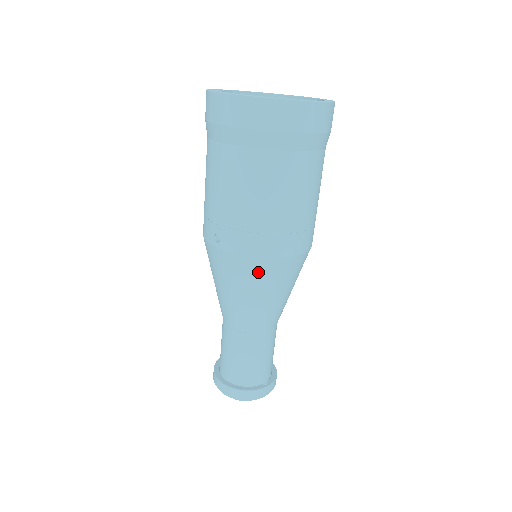
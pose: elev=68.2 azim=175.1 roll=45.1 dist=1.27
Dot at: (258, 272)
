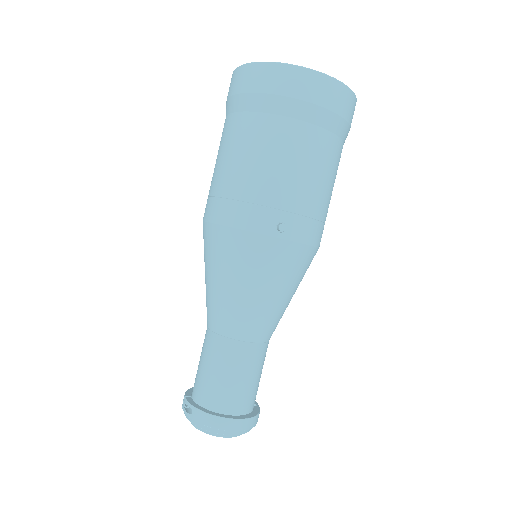
Dot at: (306, 264)
